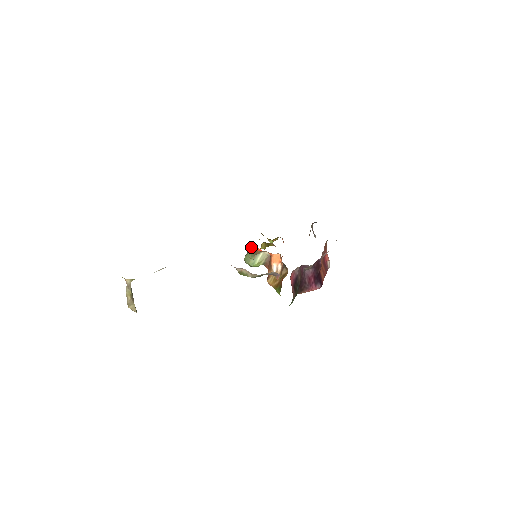
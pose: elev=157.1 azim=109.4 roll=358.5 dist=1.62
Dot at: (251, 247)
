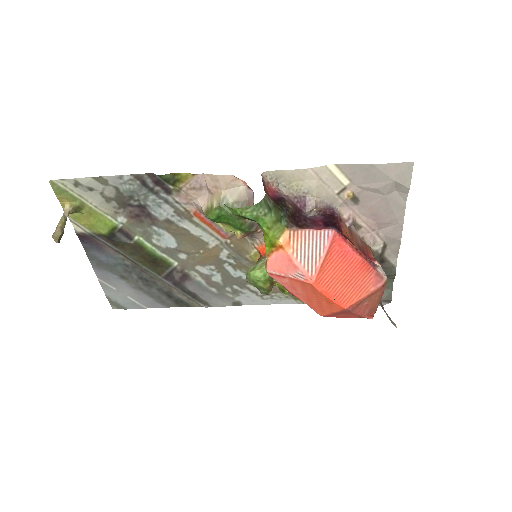
Dot at: occluded
